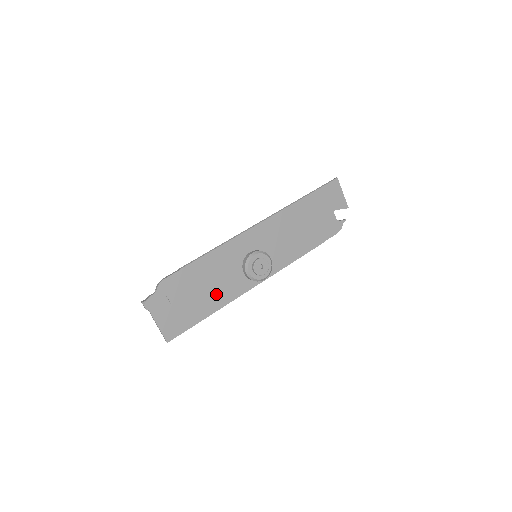
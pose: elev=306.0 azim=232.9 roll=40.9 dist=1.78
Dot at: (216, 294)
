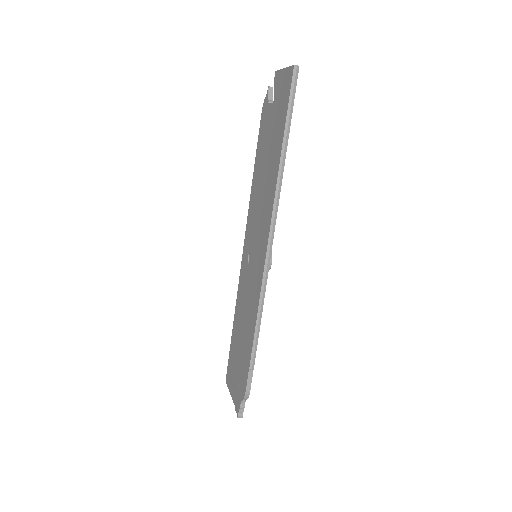
Dot at: occluded
